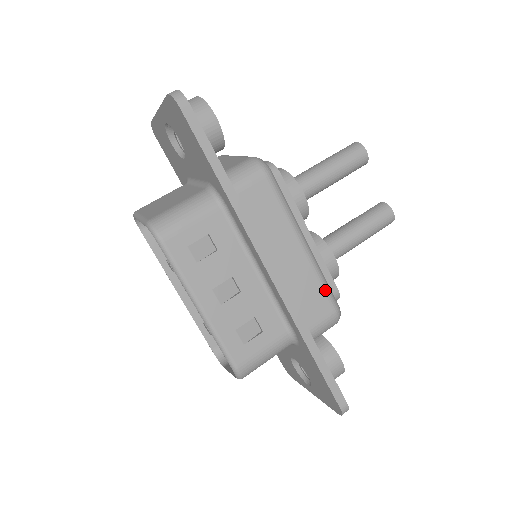
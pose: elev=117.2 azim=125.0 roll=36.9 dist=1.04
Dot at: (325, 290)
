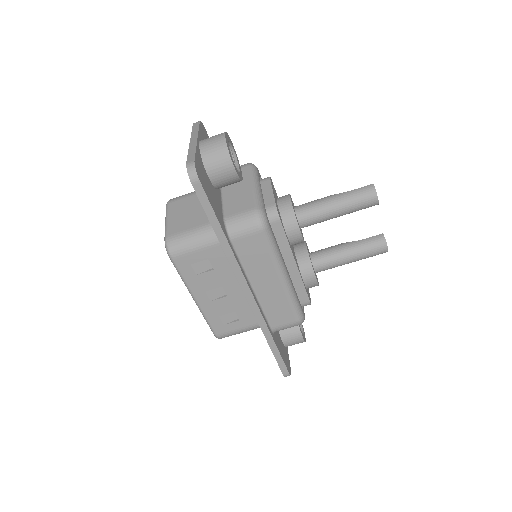
Dot at: (293, 308)
